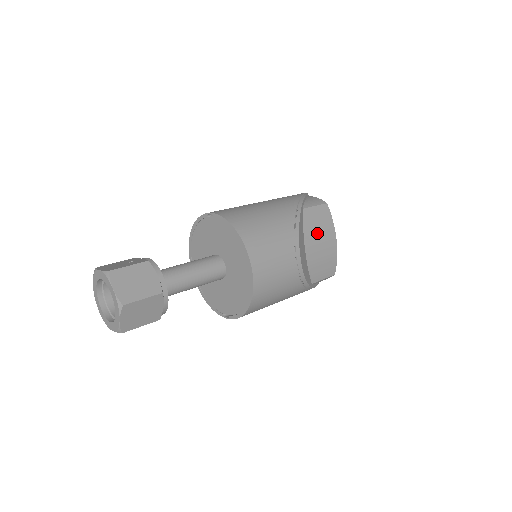
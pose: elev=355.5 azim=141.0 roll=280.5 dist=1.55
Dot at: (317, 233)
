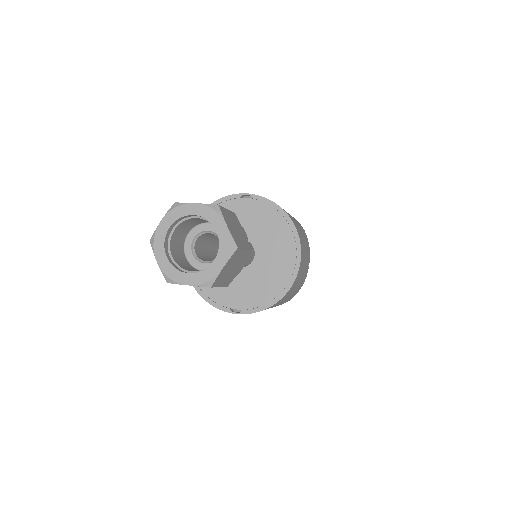
Dot at: occluded
